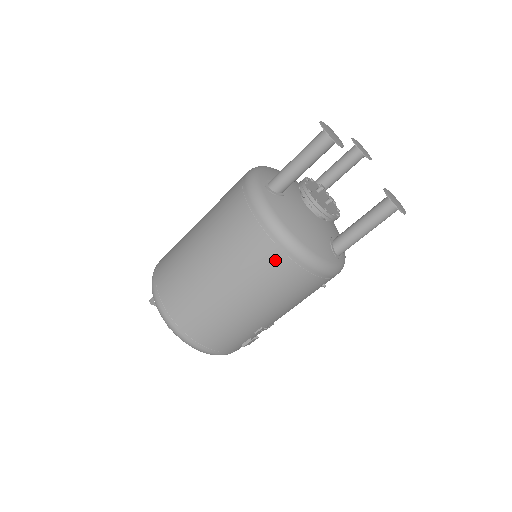
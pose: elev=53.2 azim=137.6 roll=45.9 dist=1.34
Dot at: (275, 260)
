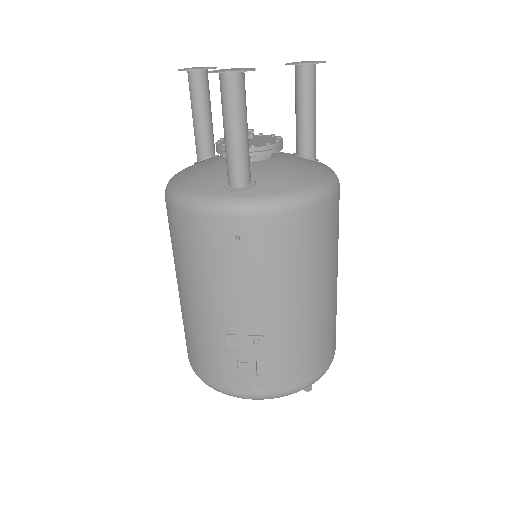
Dot at: (169, 220)
